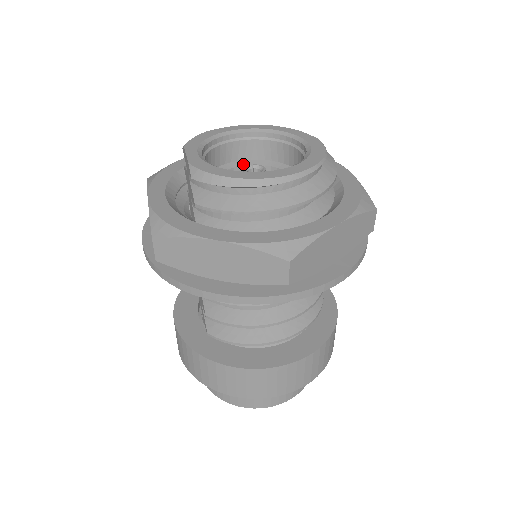
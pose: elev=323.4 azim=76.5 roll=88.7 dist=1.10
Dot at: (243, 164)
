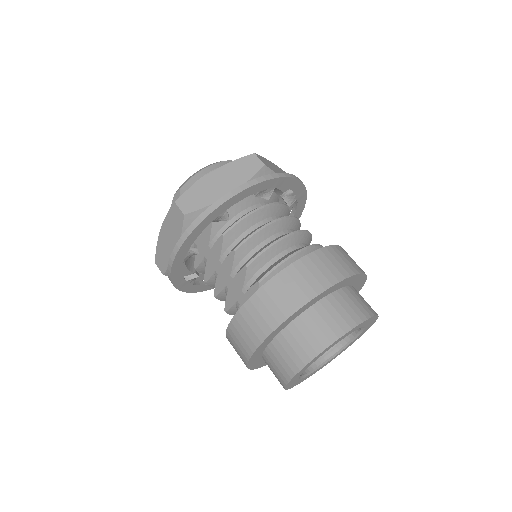
Dot at: occluded
